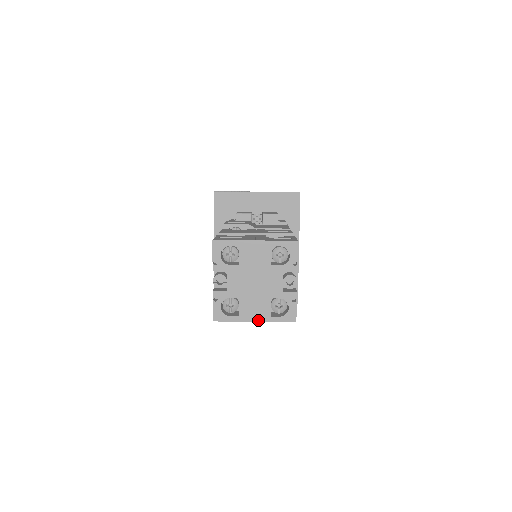
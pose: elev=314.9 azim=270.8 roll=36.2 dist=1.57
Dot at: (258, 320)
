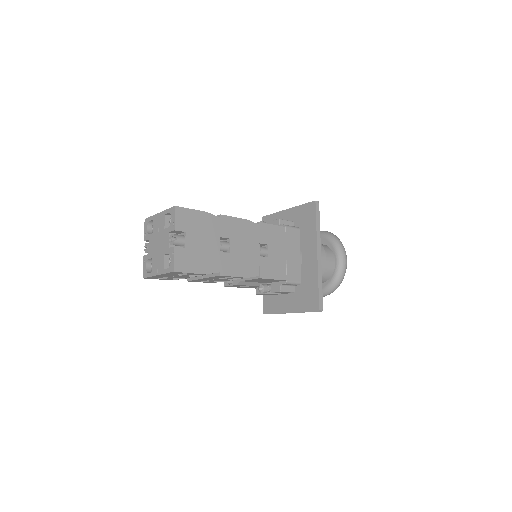
Dot at: (159, 273)
